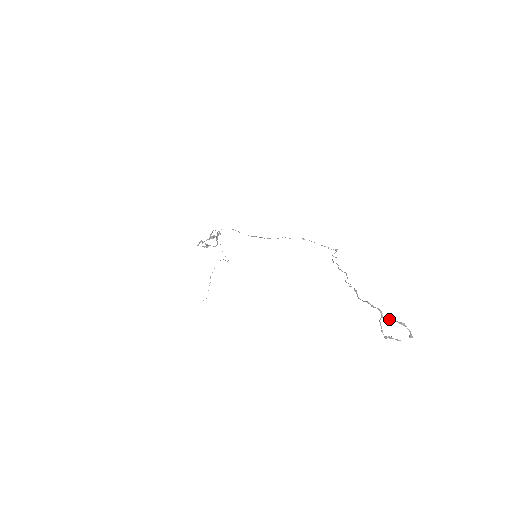
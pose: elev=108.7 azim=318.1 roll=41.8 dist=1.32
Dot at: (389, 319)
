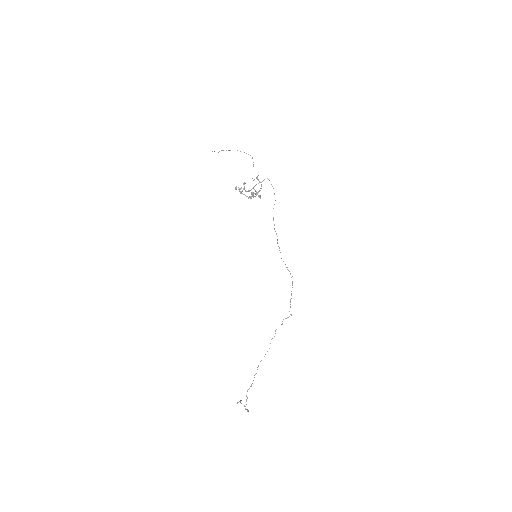
Dot at: (245, 409)
